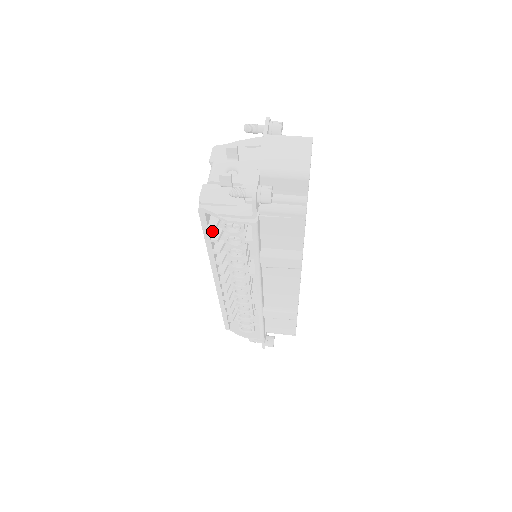
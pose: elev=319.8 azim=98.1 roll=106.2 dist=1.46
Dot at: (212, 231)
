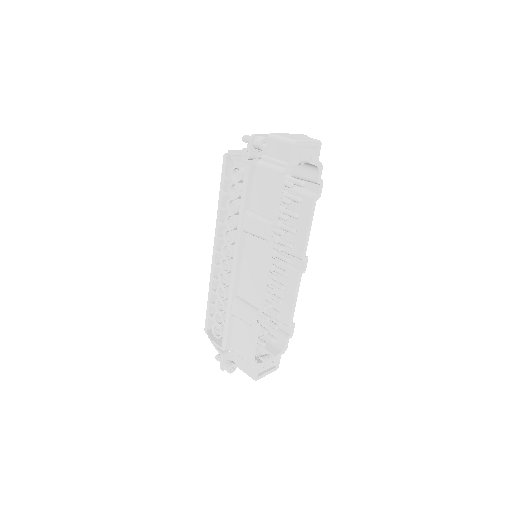
Dot at: occluded
